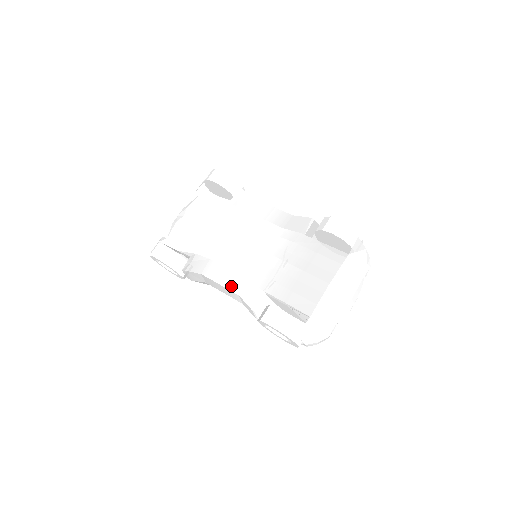
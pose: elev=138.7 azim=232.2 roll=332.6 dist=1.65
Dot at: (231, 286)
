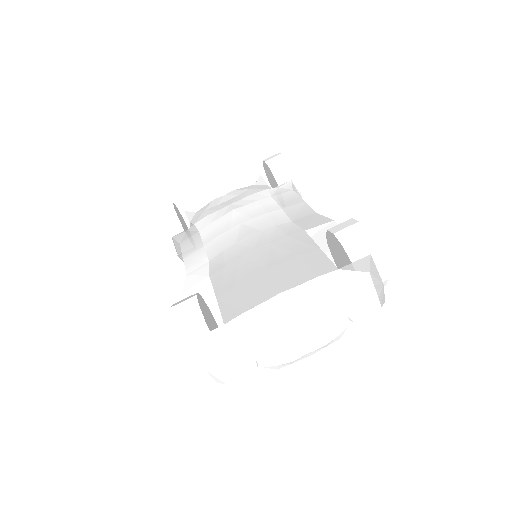
Dot at: (189, 262)
